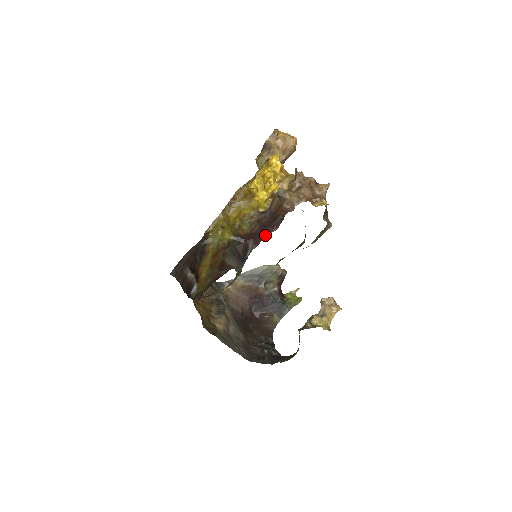
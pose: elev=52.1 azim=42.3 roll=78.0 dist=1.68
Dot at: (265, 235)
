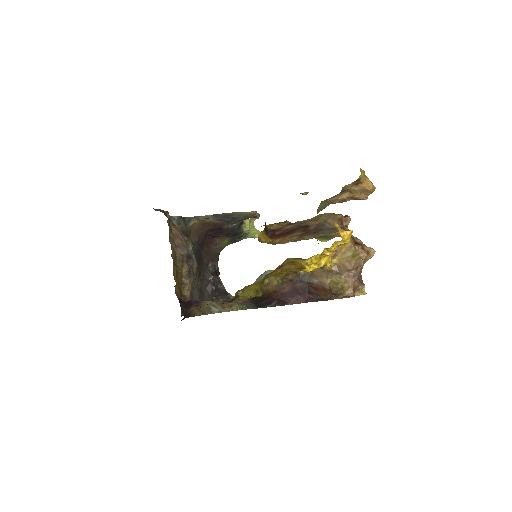
Dot at: (294, 303)
